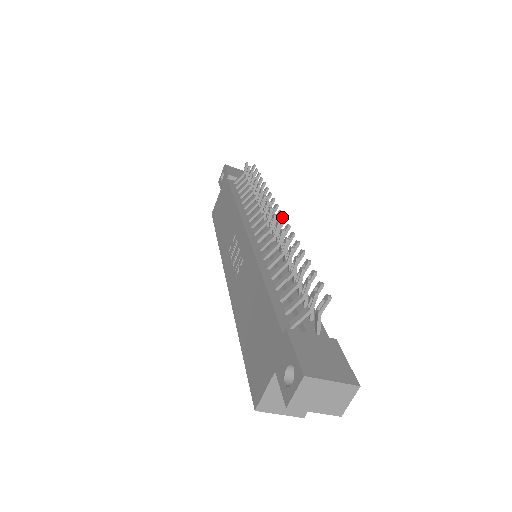
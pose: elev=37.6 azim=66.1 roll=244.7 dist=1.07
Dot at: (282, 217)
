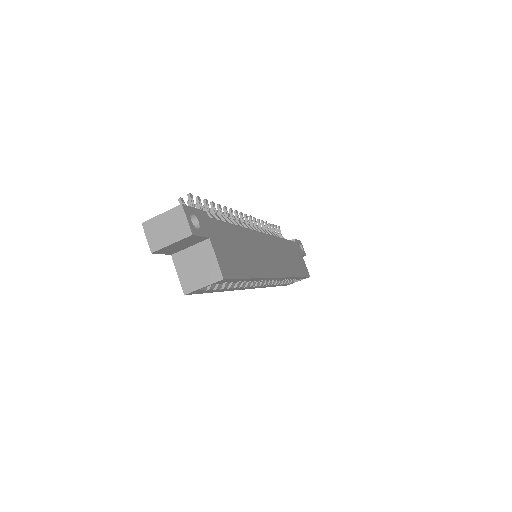
Dot at: (240, 214)
